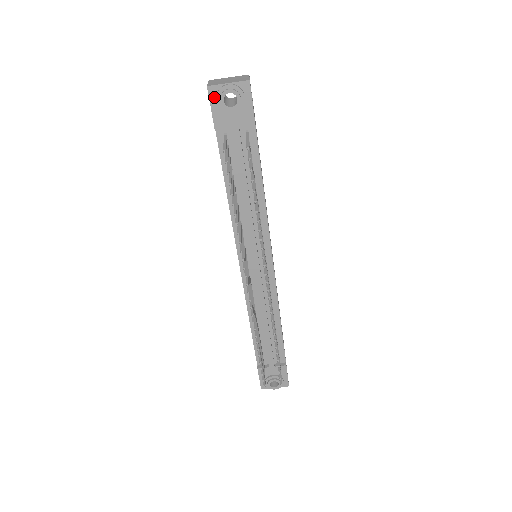
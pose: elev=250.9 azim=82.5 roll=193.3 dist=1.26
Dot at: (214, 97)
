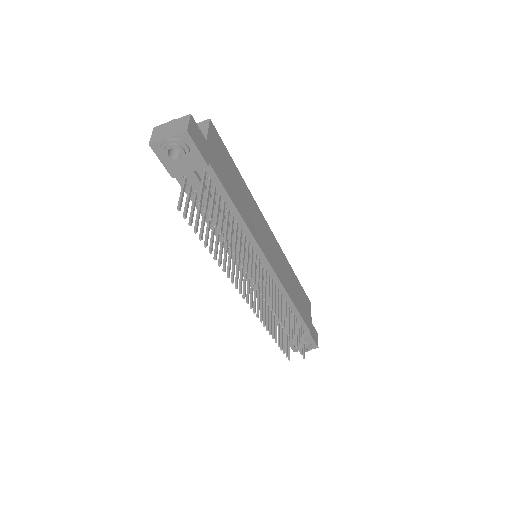
Dot at: (159, 152)
